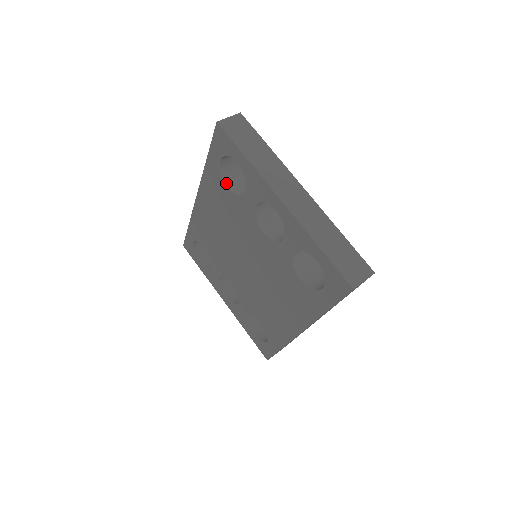
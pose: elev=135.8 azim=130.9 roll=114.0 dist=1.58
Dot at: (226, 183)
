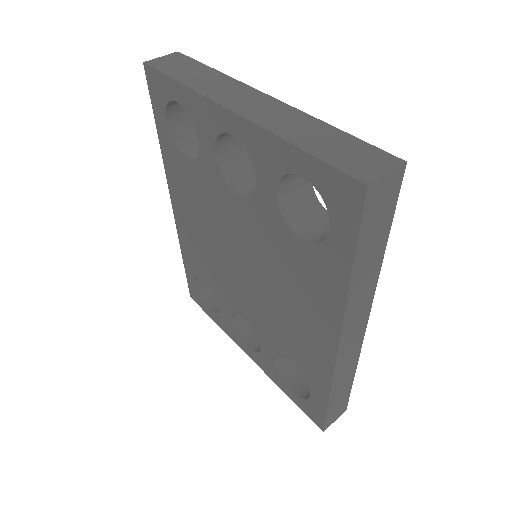
Dot at: (183, 152)
